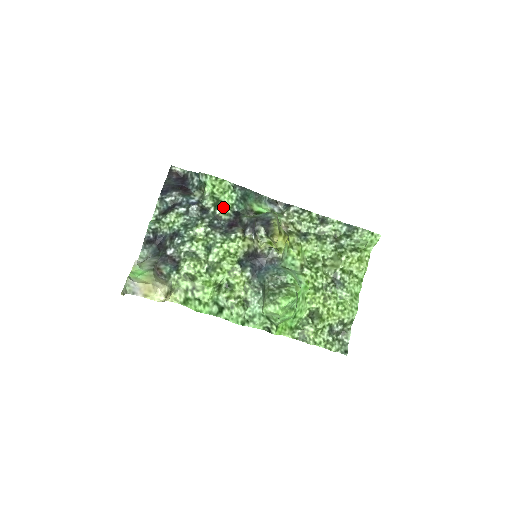
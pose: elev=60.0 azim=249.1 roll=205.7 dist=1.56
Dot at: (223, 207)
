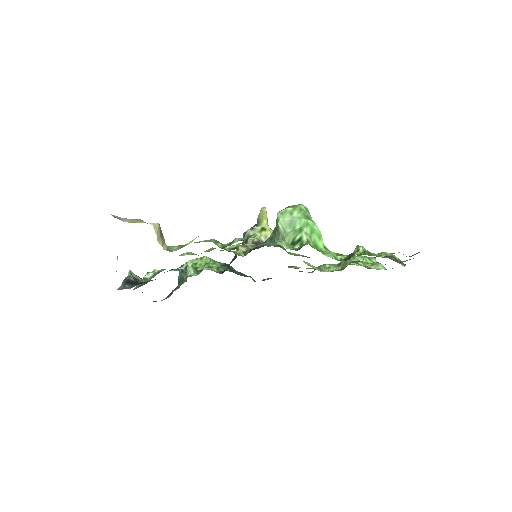
Dot at: (209, 268)
